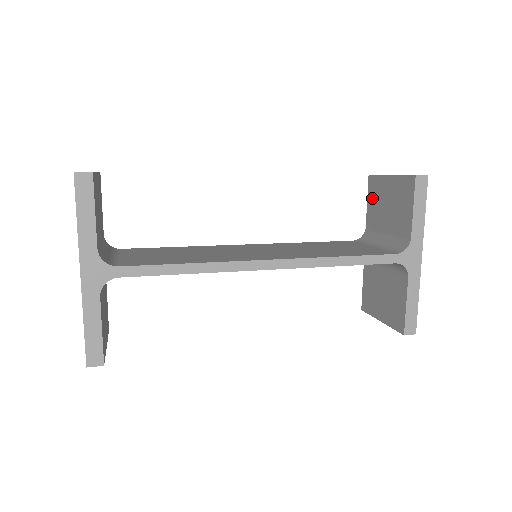
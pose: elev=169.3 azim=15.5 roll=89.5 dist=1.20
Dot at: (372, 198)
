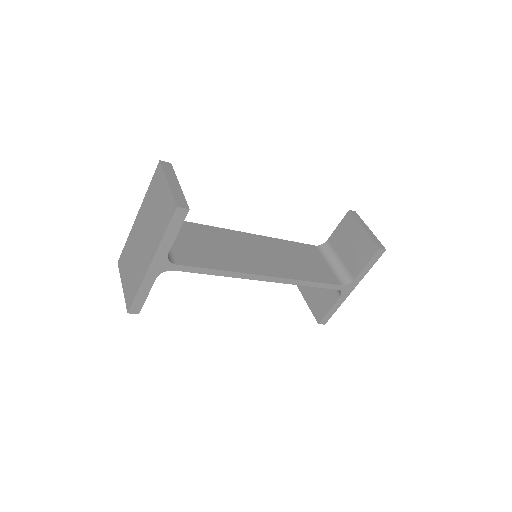
Dot at: (343, 227)
